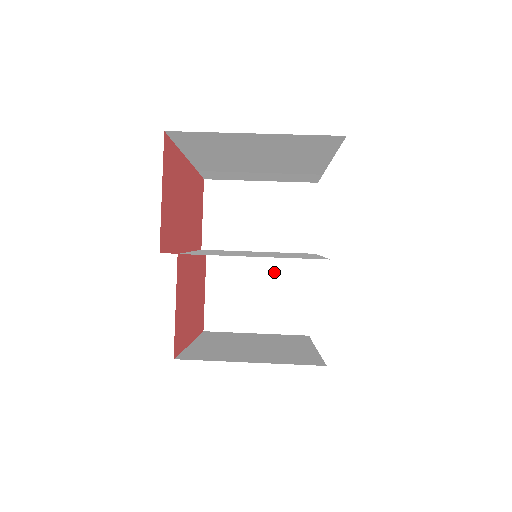
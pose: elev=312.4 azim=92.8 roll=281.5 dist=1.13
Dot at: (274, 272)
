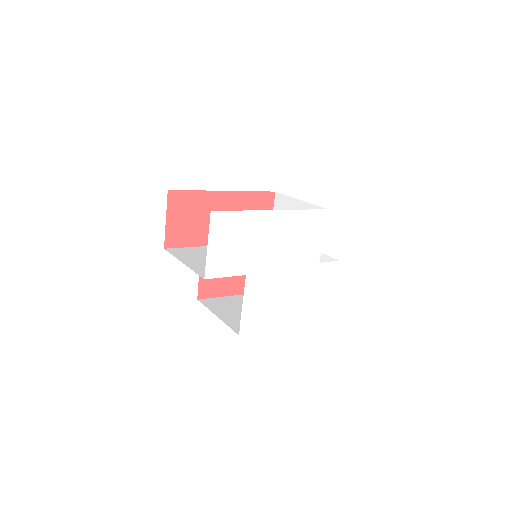
Dot at: occluded
